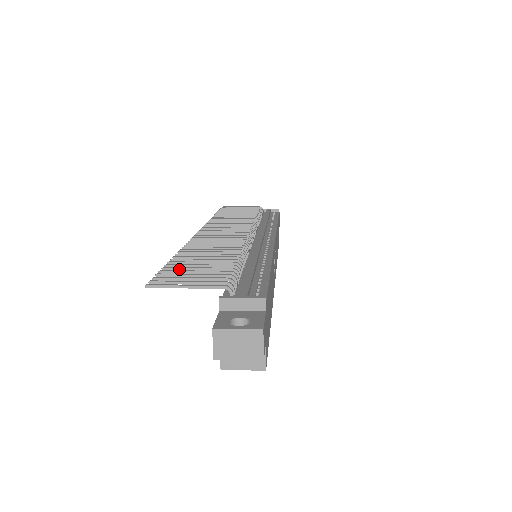
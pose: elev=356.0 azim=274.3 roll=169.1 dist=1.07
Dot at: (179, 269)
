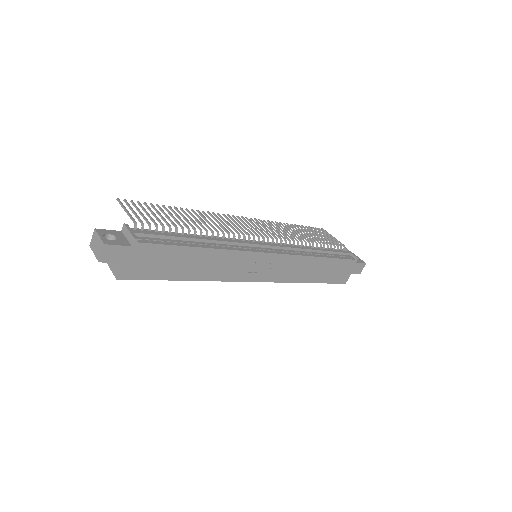
Dot at: (154, 209)
